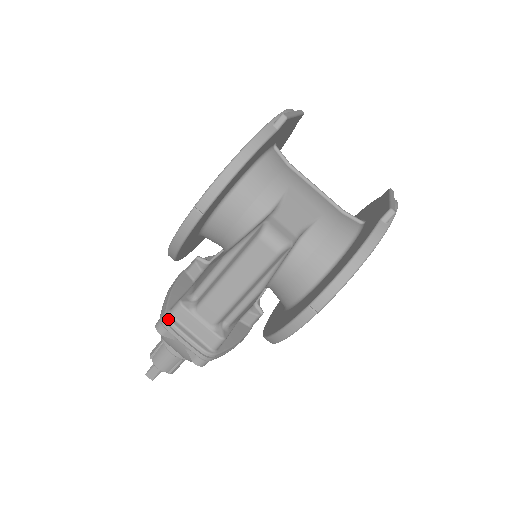
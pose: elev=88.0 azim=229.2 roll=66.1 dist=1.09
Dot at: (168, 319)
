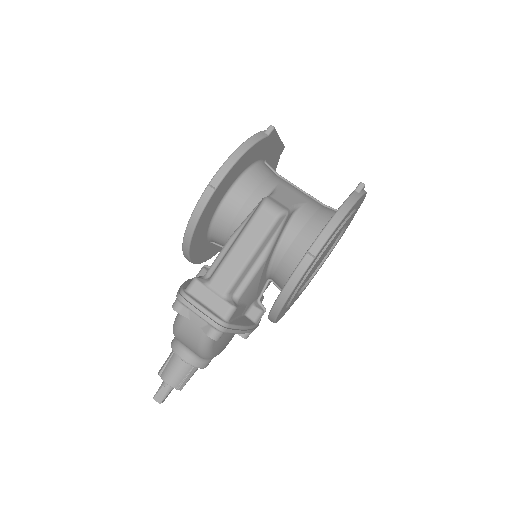
Dot at: (184, 293)
